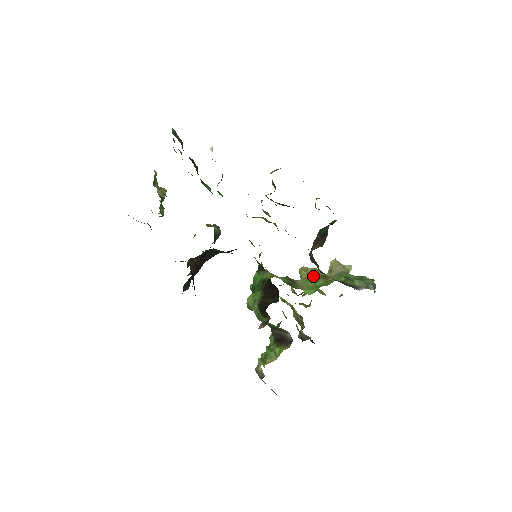
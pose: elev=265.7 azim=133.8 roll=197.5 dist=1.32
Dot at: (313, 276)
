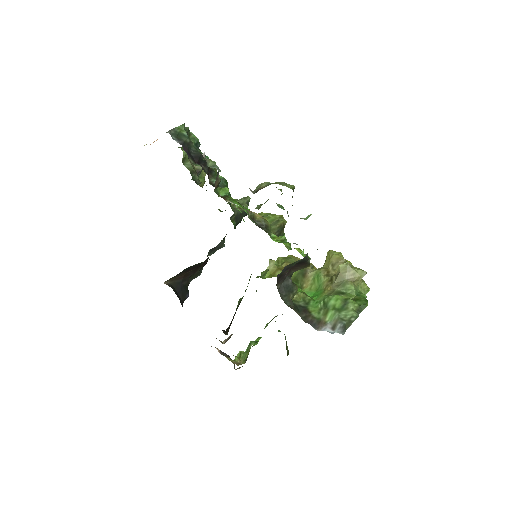
Dot at: (328, 270)
